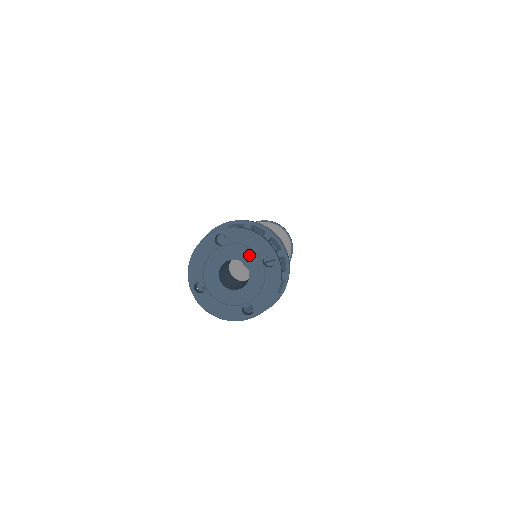
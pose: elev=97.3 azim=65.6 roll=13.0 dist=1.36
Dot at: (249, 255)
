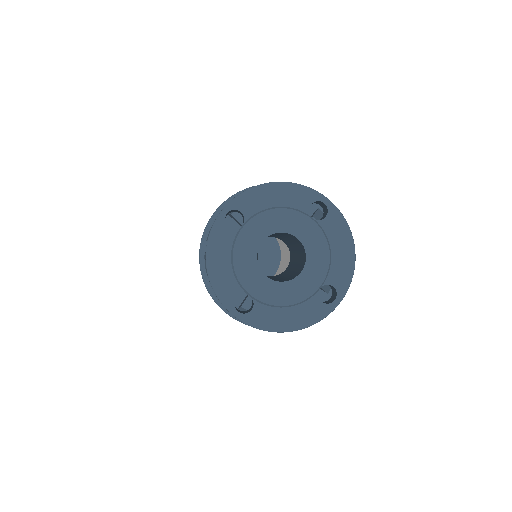
Dot at: (321, 262)
